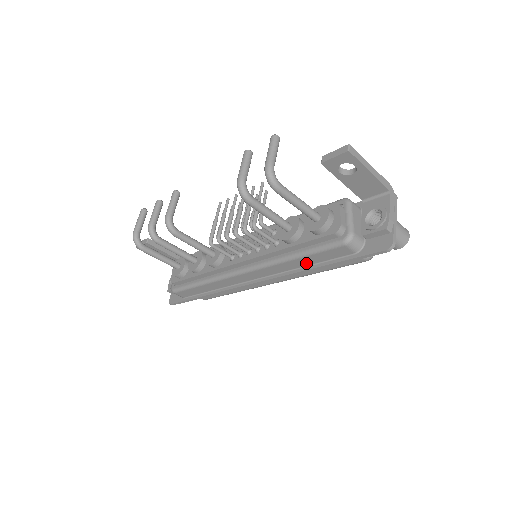
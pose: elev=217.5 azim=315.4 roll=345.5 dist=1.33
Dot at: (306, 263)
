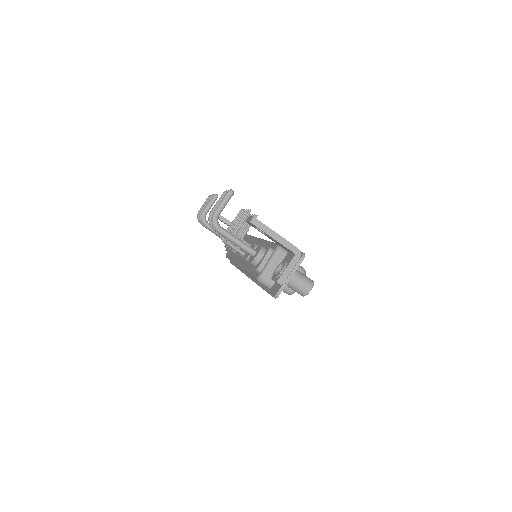
Dot at: occluded
